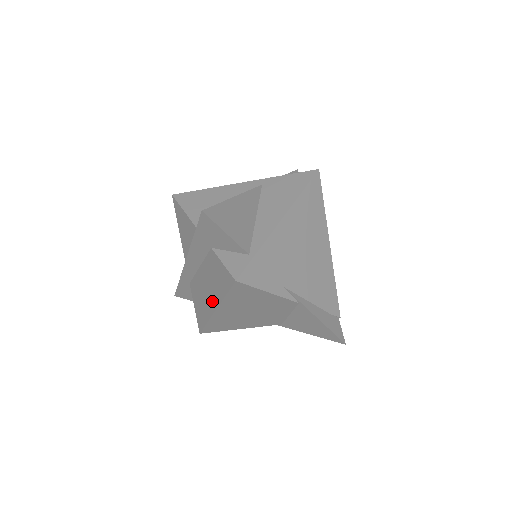
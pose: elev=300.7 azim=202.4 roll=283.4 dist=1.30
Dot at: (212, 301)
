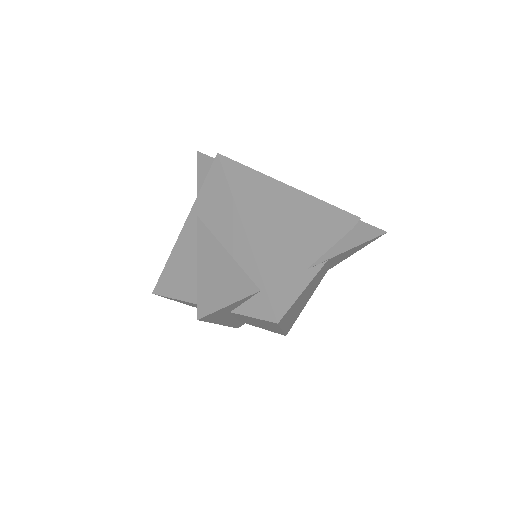
Dot at: occluded
